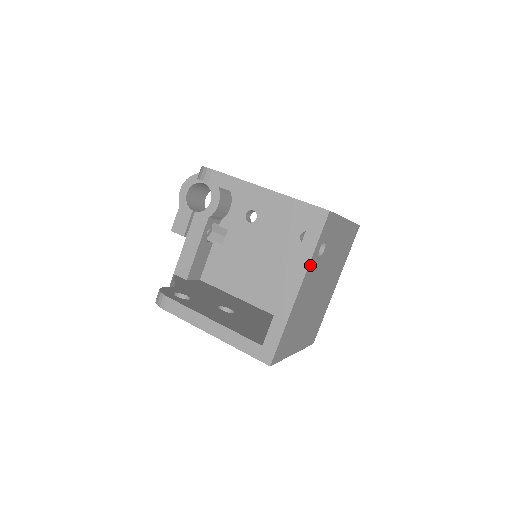
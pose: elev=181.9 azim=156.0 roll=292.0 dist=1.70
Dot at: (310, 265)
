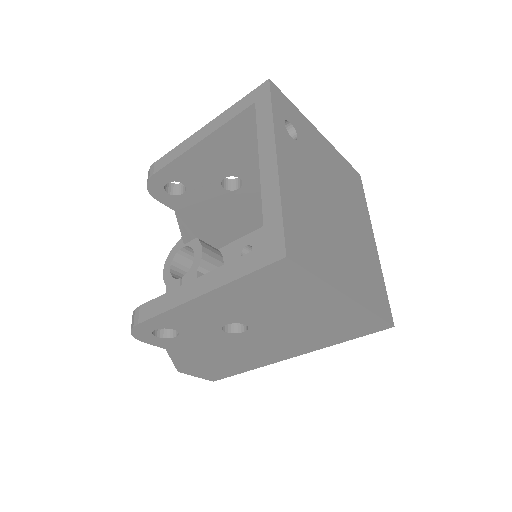
Dot at: (278, 133)
